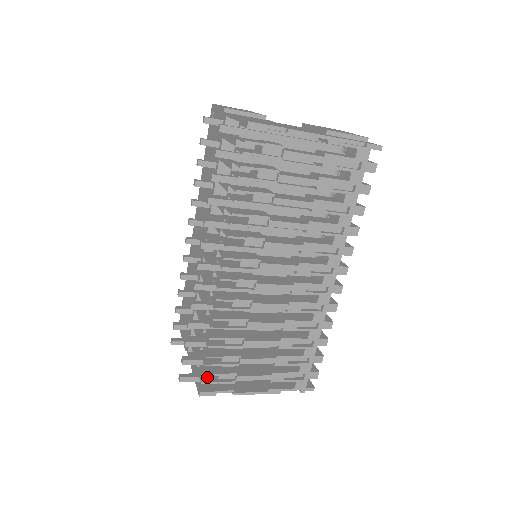
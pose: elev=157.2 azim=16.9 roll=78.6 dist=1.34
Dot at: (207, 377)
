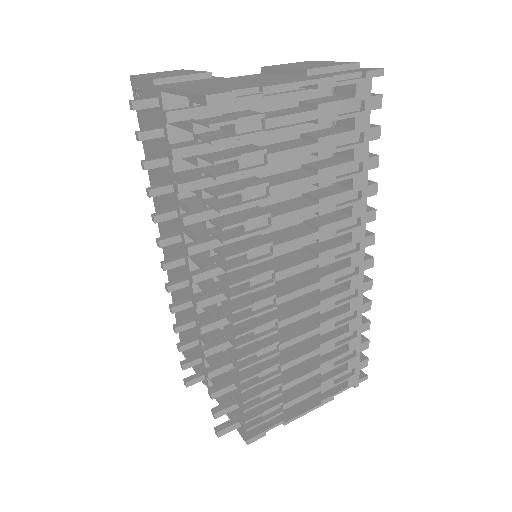
Dot at: occluded
